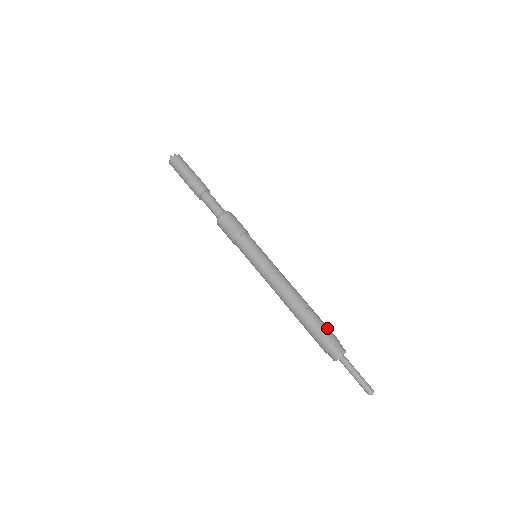
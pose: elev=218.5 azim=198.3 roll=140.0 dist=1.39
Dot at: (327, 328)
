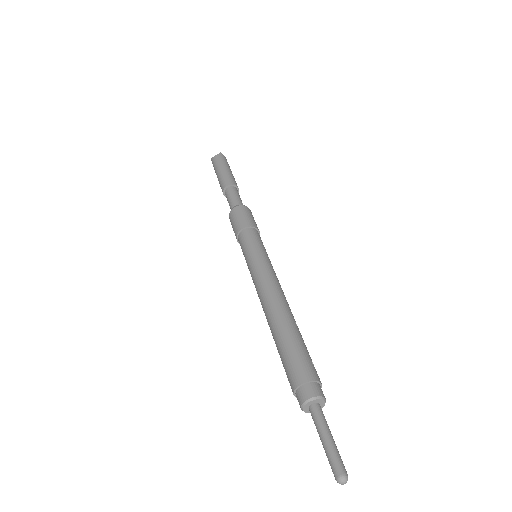
Dot at: occluded
